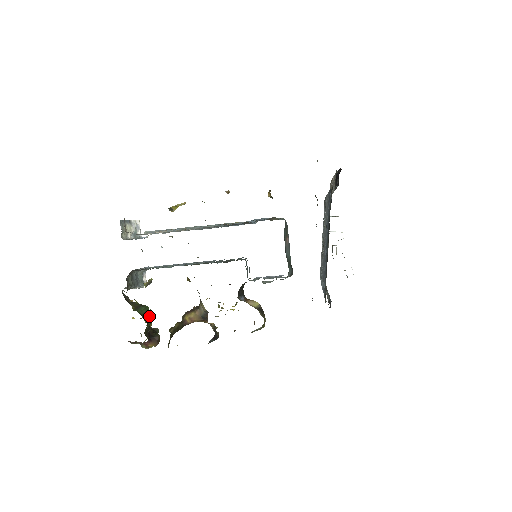
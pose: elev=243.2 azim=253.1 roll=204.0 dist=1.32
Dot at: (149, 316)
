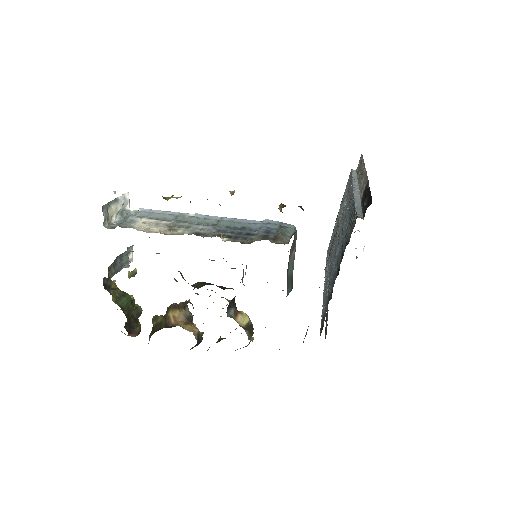
Dot at: (131, 308)
